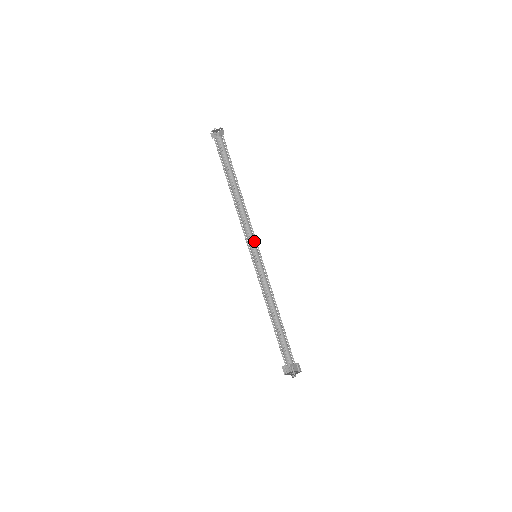
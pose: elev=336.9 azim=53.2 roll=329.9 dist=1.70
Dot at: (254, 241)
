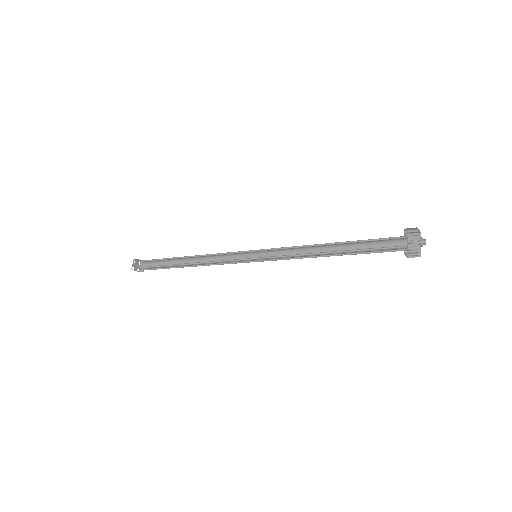
Dot at: (242, 258)
